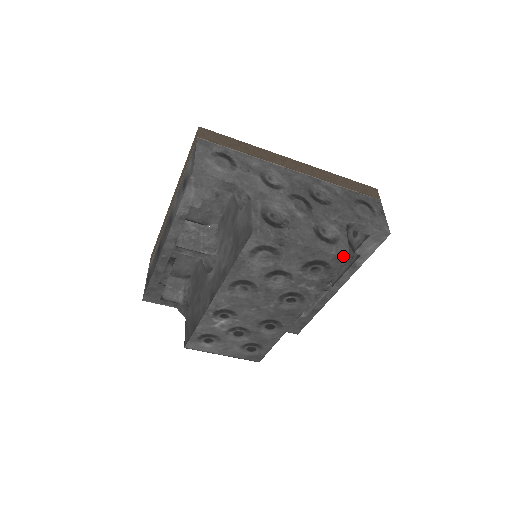
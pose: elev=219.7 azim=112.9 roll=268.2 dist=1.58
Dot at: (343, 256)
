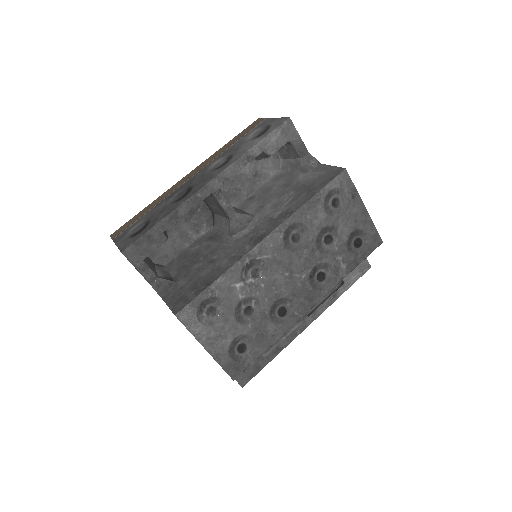
Dot at: occluded
